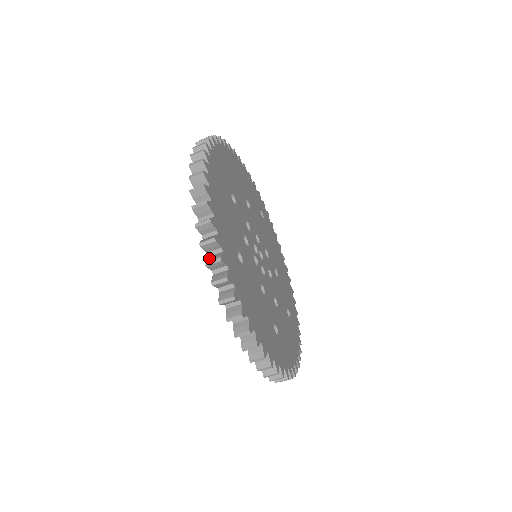
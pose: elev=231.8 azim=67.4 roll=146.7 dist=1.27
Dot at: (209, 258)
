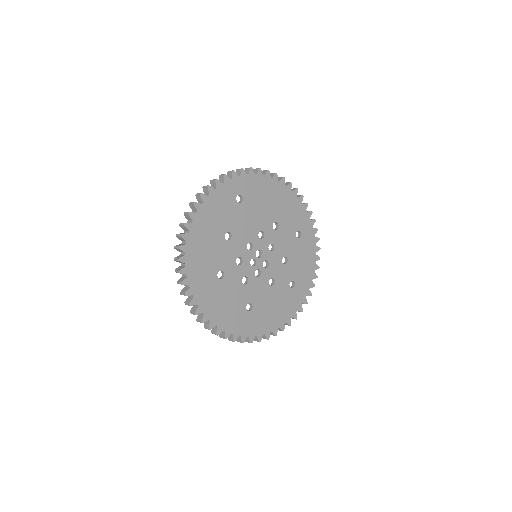
Dot at: (237, 339)
